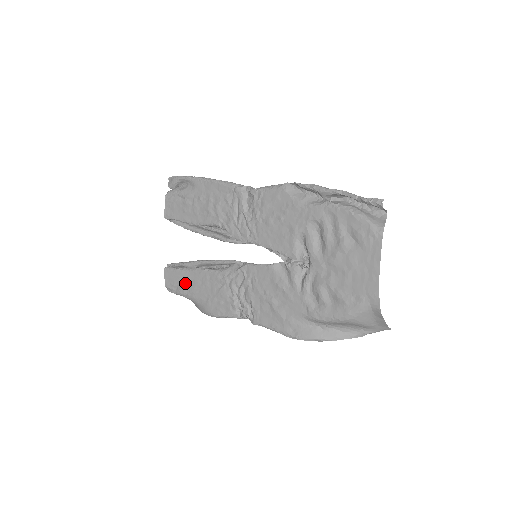
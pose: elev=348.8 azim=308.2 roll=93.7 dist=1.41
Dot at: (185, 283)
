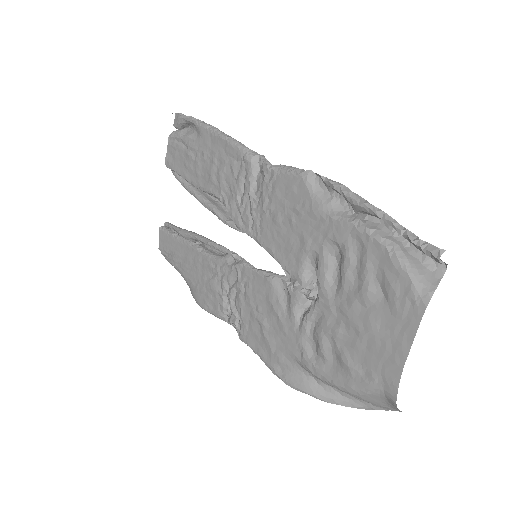
Dot at: (177, 255)
